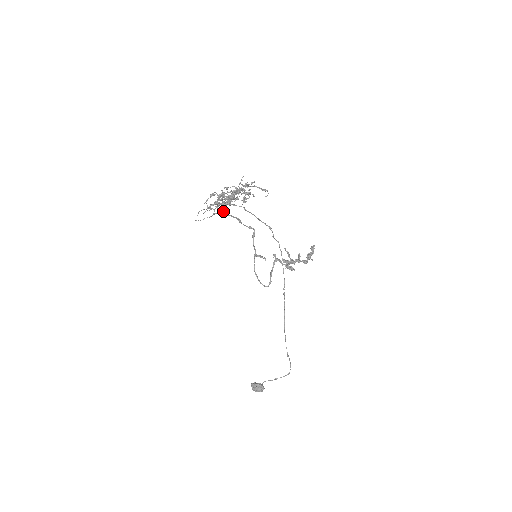
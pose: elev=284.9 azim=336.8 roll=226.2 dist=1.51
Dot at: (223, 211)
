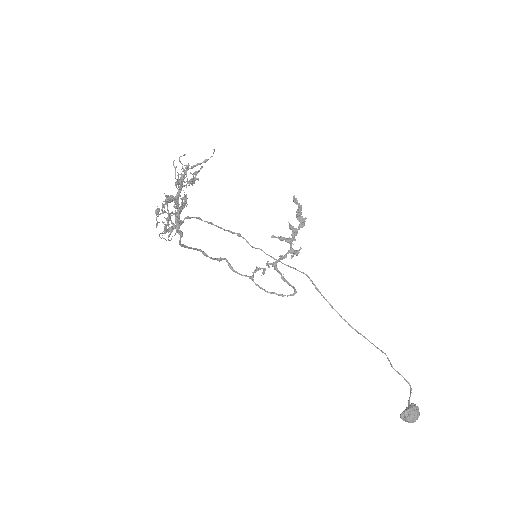
Dot at: (181, 233)
